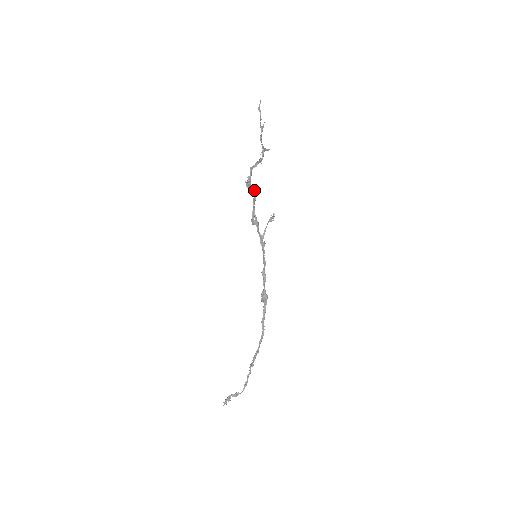
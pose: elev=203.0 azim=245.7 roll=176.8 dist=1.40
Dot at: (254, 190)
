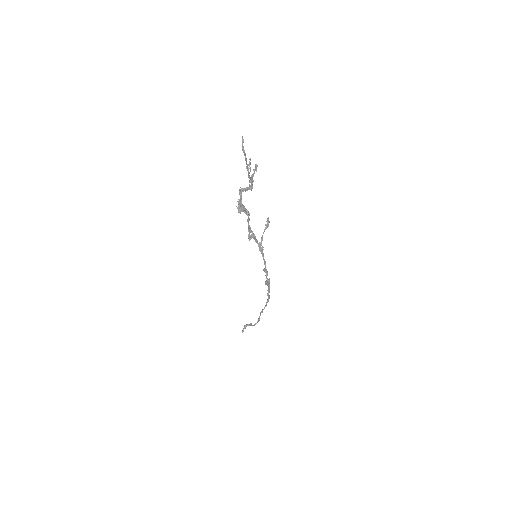
Dot at: (247, 210)
